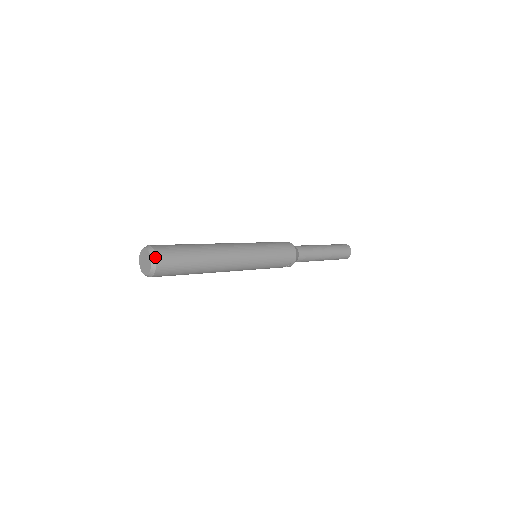
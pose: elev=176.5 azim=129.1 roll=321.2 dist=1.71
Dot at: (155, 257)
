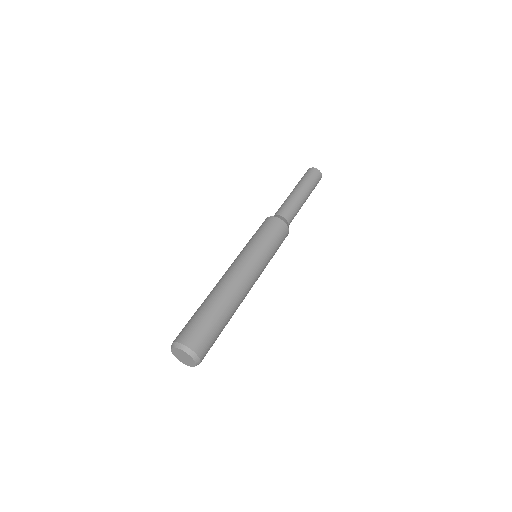
Dot at: occluded
